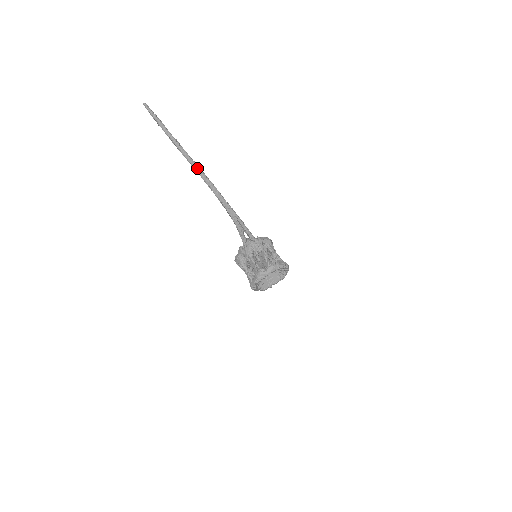
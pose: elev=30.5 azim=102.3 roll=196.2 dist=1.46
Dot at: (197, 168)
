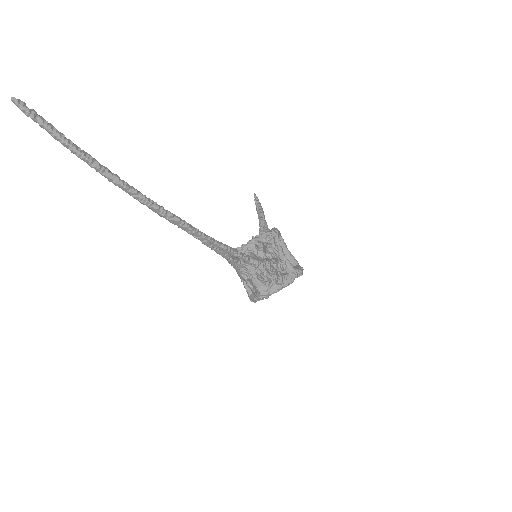
Dot at: (140, 198)
